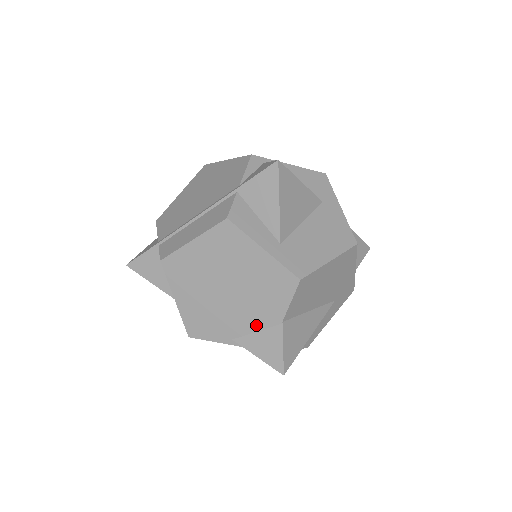
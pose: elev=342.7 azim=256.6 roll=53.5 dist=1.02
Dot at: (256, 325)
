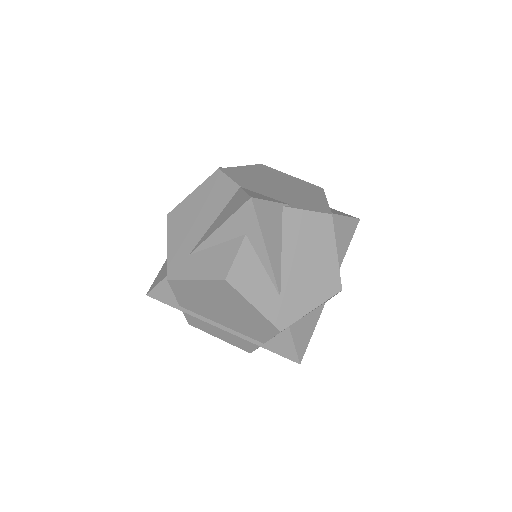
Dot at: occluded
